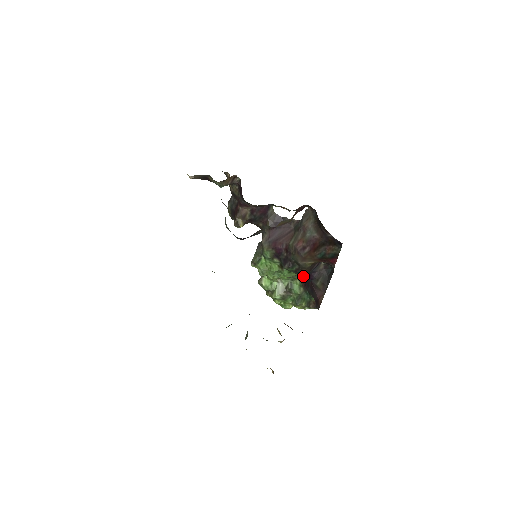
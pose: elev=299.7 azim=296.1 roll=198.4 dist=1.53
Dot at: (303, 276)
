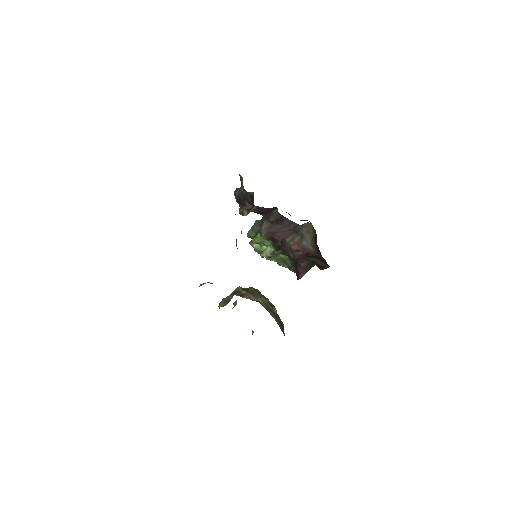
Dot at: occluded
